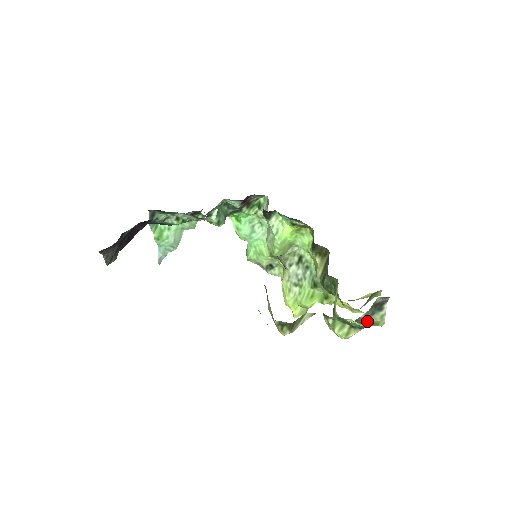
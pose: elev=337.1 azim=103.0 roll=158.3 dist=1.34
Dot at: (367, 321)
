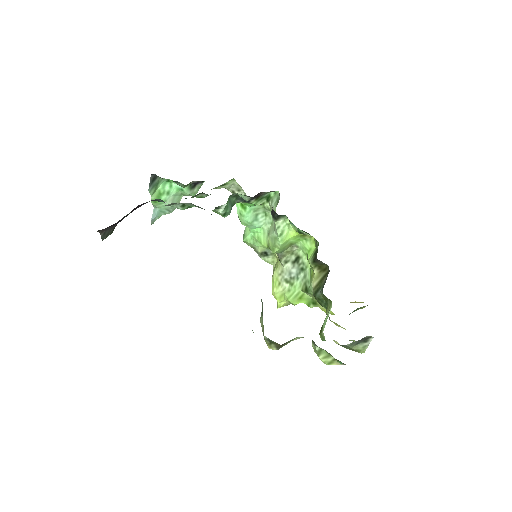
Dot at: (350, 348)
